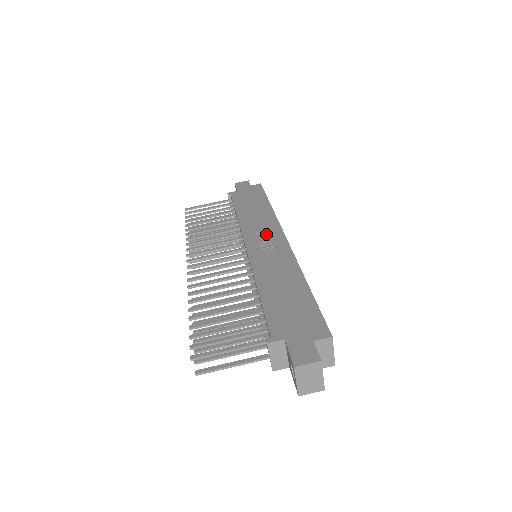
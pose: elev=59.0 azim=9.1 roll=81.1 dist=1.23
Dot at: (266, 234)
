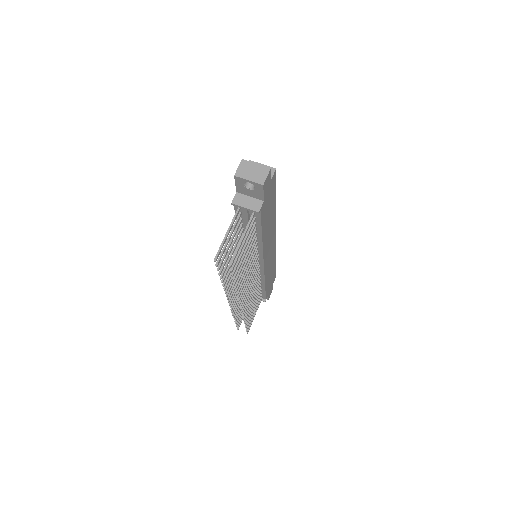
Dot at: occluded
